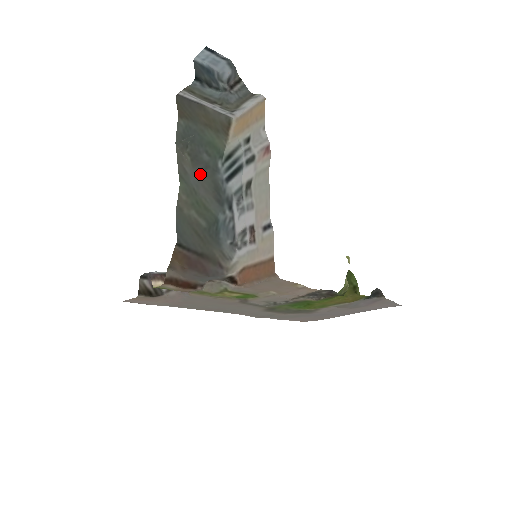
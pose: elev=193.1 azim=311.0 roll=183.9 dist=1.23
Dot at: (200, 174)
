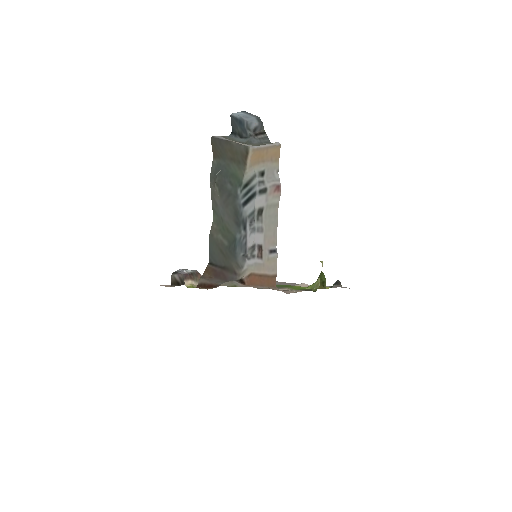
Dot at: (225, 203)
